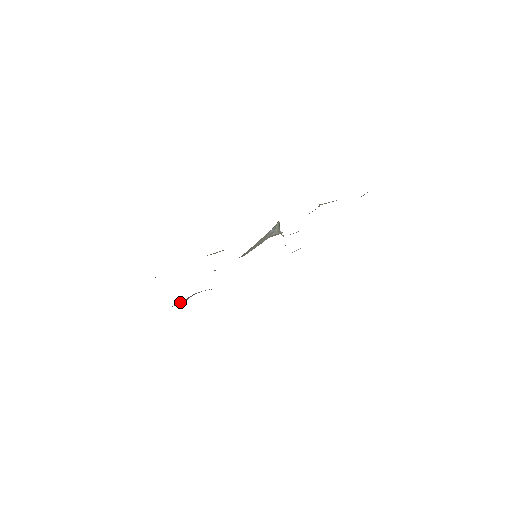
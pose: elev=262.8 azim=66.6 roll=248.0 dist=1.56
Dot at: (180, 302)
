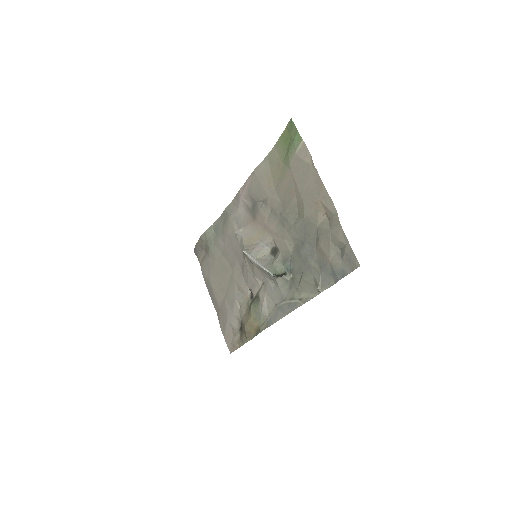
Dot at: (200, 248)
